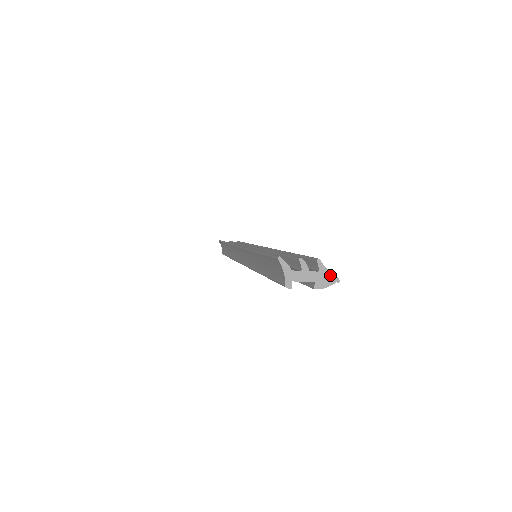
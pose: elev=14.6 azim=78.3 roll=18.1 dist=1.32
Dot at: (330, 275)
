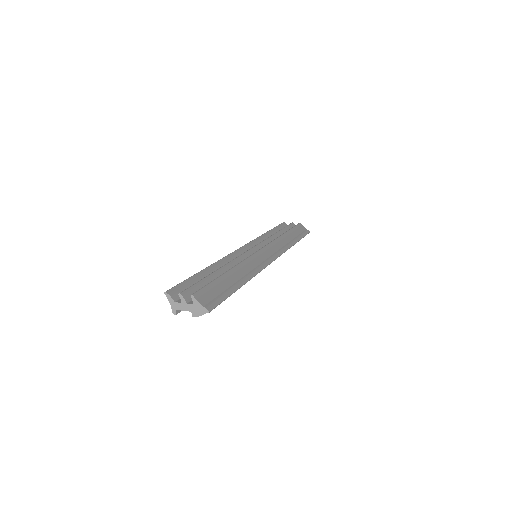
Dot at: (202, 307)
